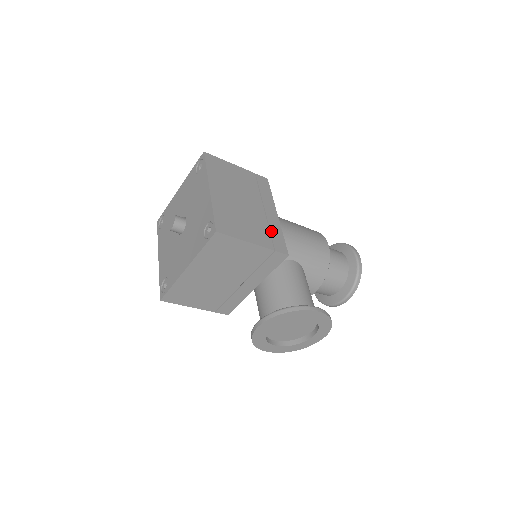
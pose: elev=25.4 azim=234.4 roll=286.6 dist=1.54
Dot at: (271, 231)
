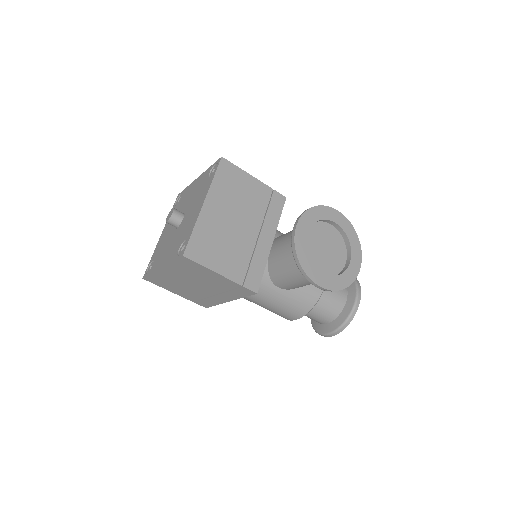
Dot at: occluded
